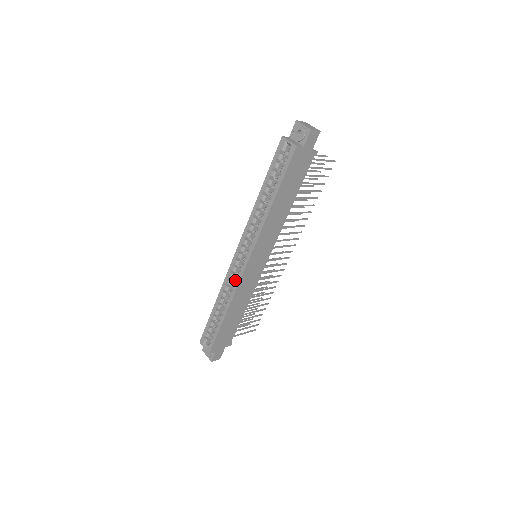
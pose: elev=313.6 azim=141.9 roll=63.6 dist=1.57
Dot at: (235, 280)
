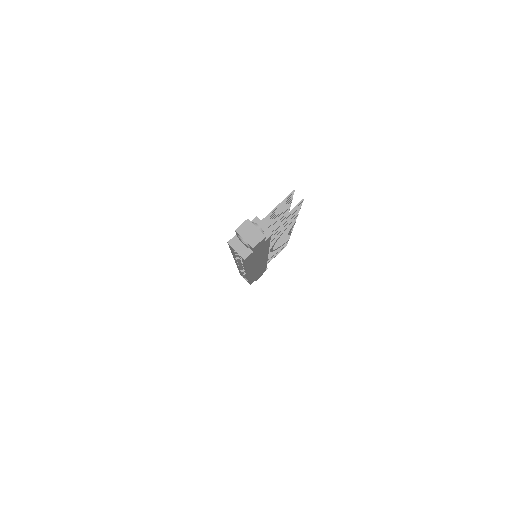
Dot at: (245, 274)
